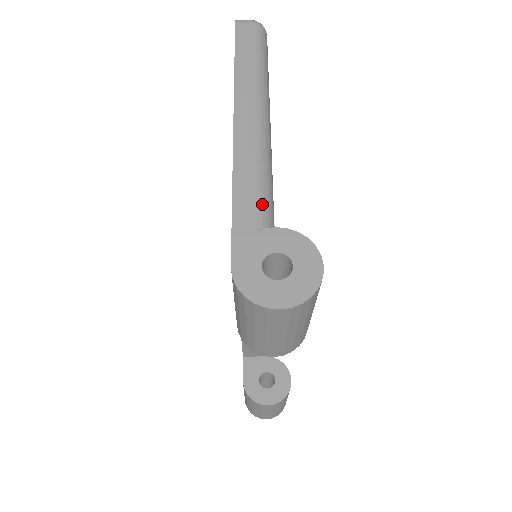
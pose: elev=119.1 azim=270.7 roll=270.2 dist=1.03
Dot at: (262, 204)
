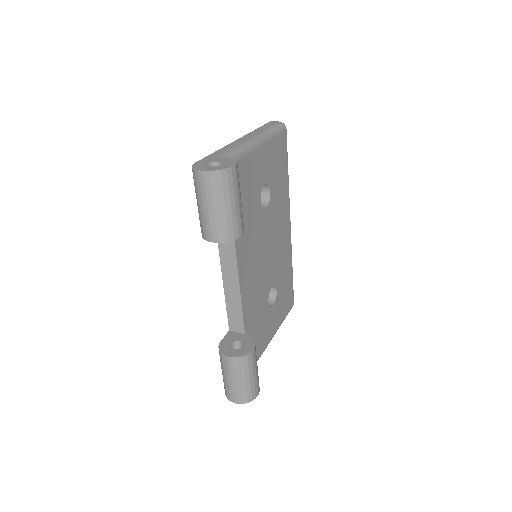
Dot at: (227, 154)
